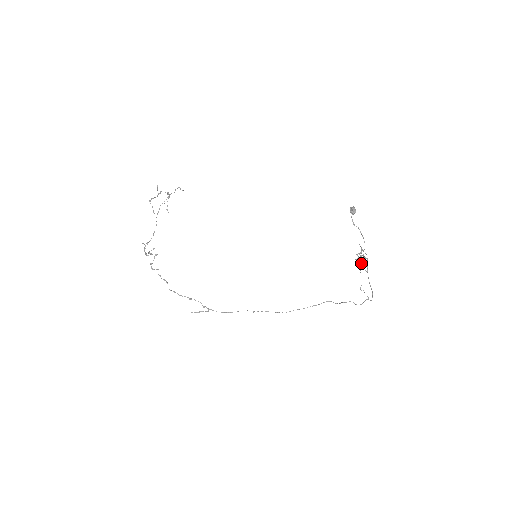
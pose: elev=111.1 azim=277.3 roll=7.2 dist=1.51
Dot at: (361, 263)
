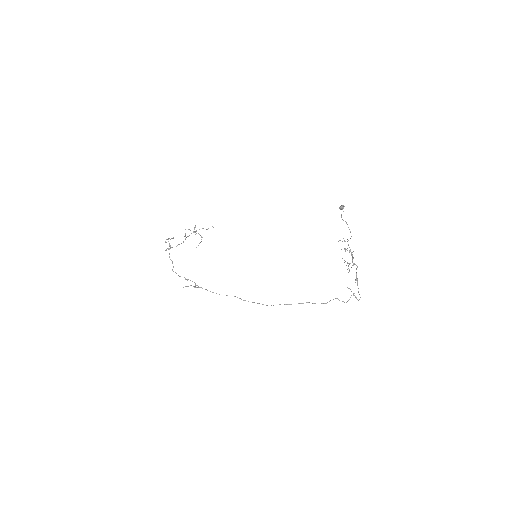
Dot at: occluded
